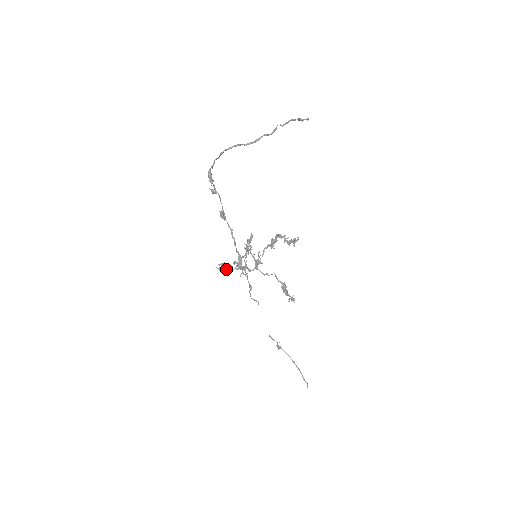
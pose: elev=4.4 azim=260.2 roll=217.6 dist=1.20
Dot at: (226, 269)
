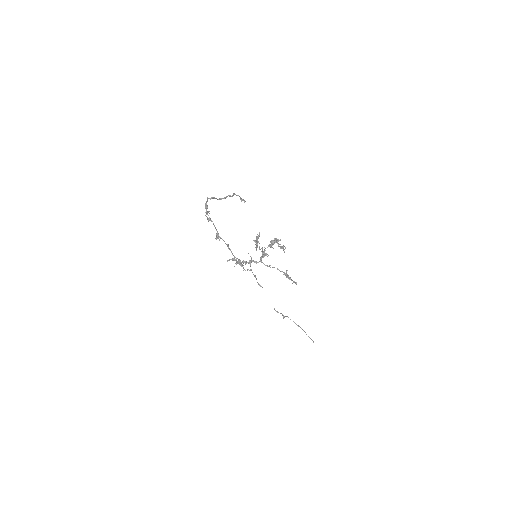
Dot at: occluded
